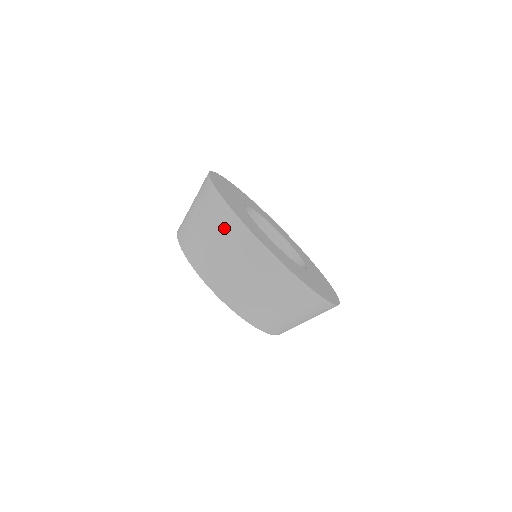
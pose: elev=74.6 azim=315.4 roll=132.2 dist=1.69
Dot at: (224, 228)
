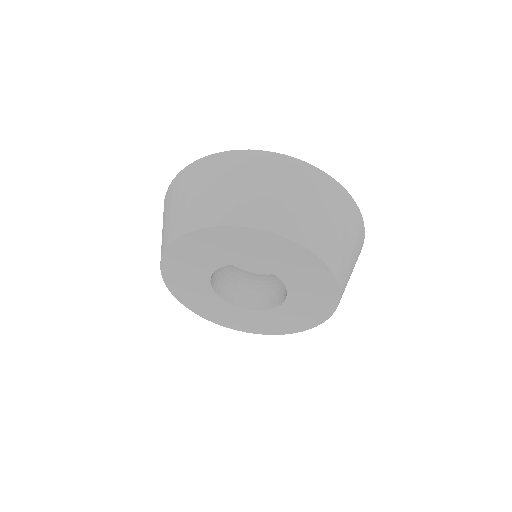
Dot at: occluded
